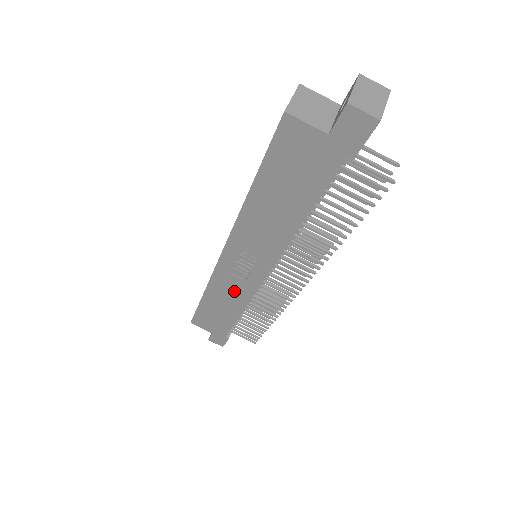
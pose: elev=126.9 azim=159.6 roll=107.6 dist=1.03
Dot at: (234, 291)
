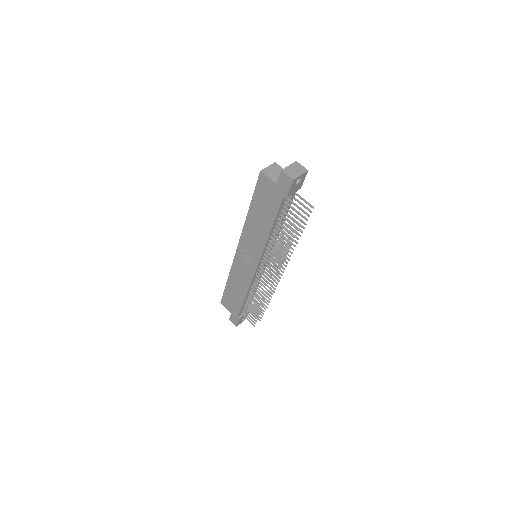
Dot at: (242, 277)
